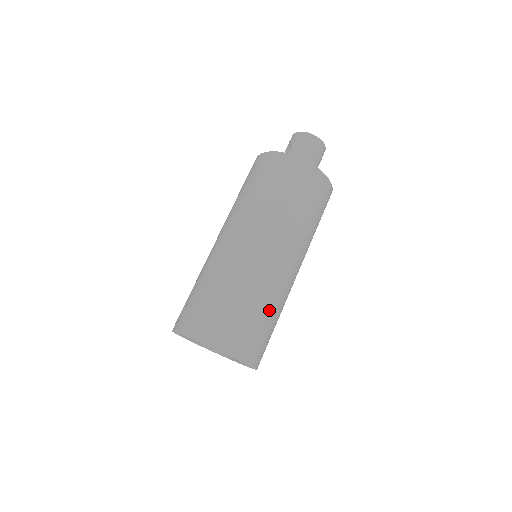
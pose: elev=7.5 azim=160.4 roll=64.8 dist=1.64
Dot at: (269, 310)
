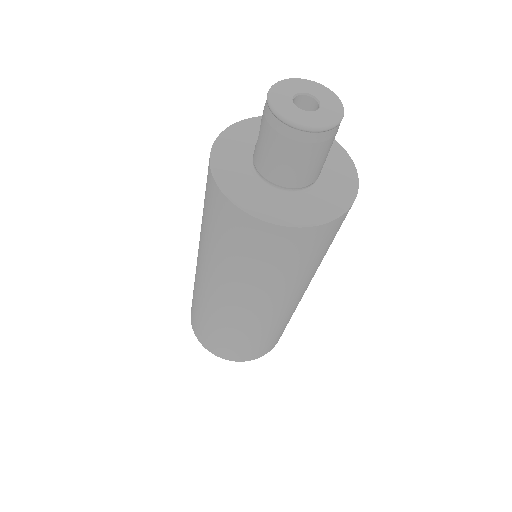
Dot at: (253, 338)
